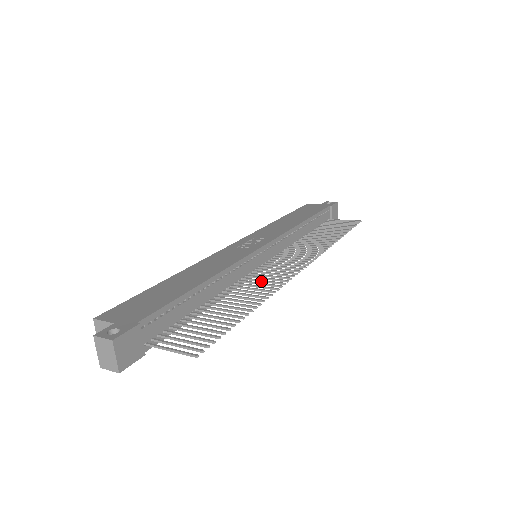
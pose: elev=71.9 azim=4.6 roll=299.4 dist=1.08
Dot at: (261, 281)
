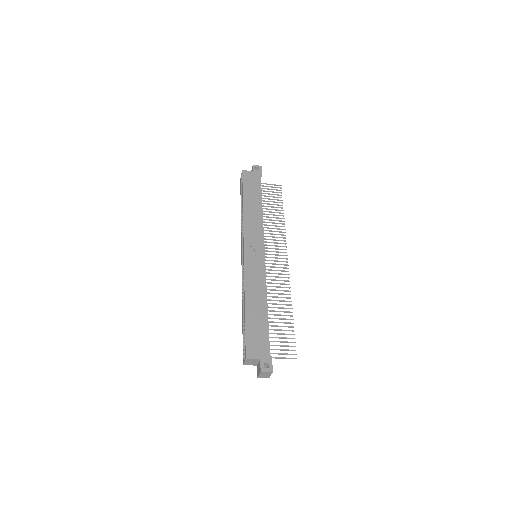
Dot at: occluded
